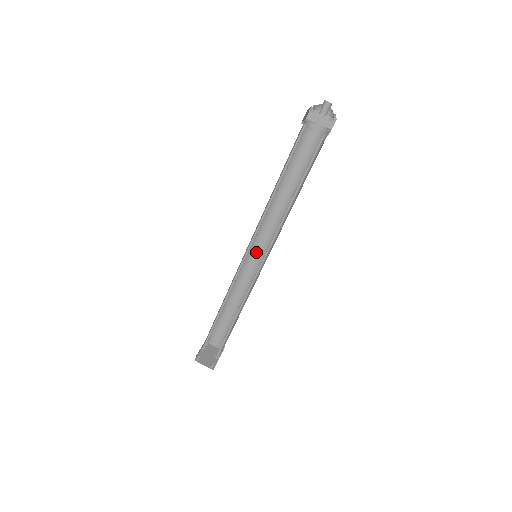
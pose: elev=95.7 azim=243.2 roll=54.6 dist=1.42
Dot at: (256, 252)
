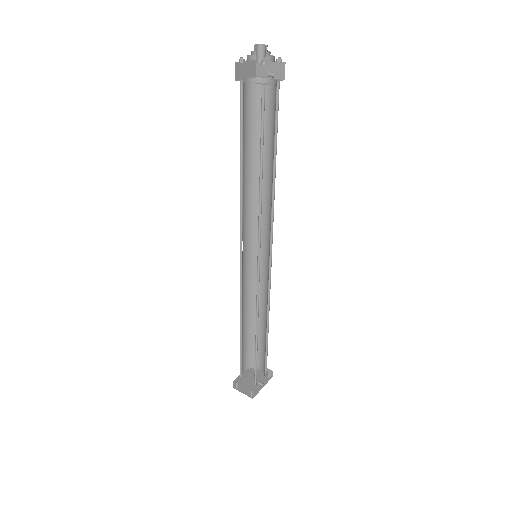
Dot at: (261, 252)
